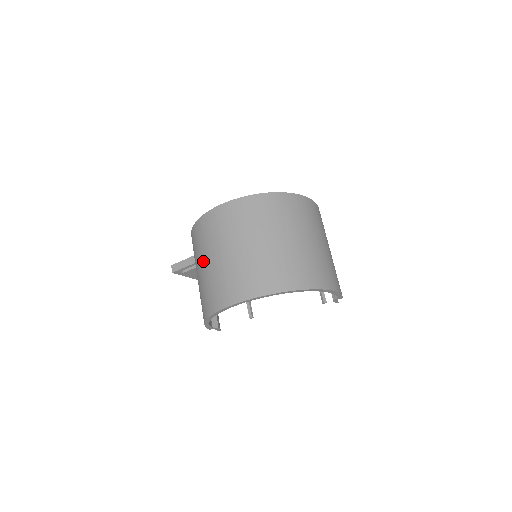
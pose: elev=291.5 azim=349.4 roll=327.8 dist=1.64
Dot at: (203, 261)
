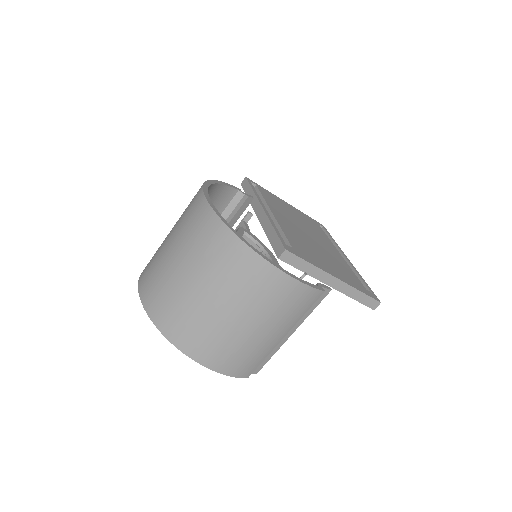
Dot at: occluded
